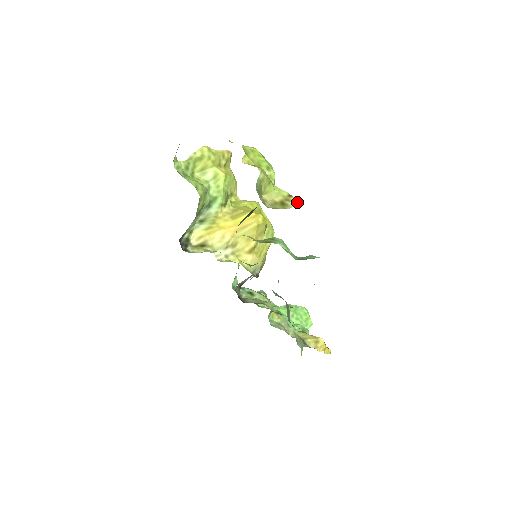
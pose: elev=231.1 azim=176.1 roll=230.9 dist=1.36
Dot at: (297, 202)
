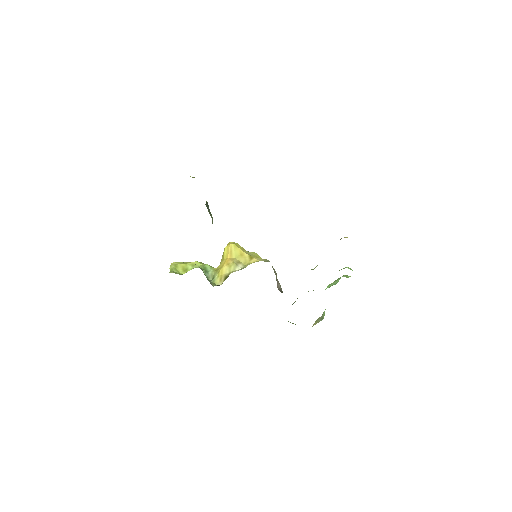
Dot at: occluded
